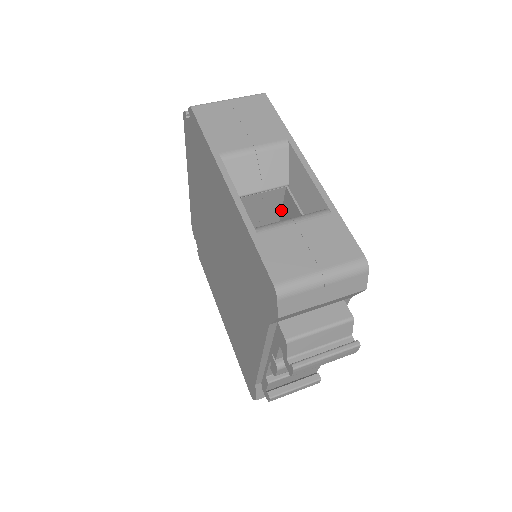
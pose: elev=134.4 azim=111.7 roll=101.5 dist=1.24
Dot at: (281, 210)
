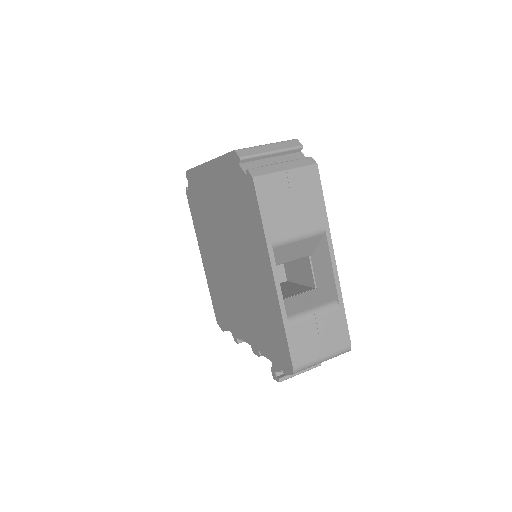
Dot at: occluded
